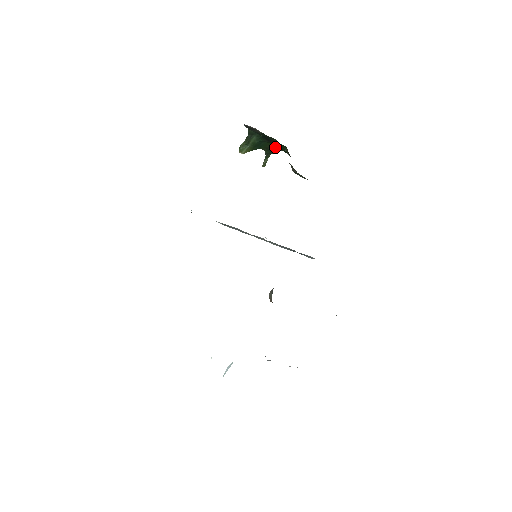
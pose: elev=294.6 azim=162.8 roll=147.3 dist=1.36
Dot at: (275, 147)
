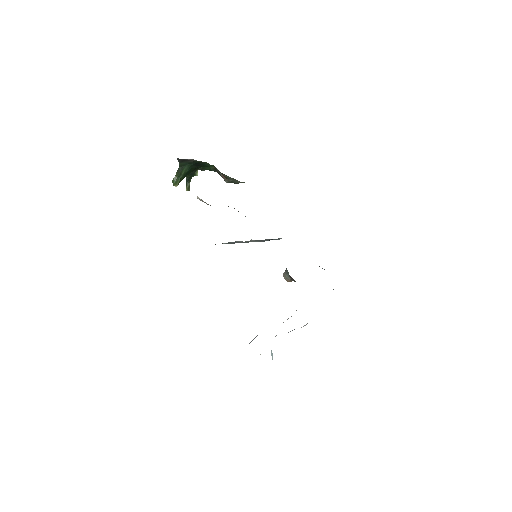
Dot at: (195, 170)
